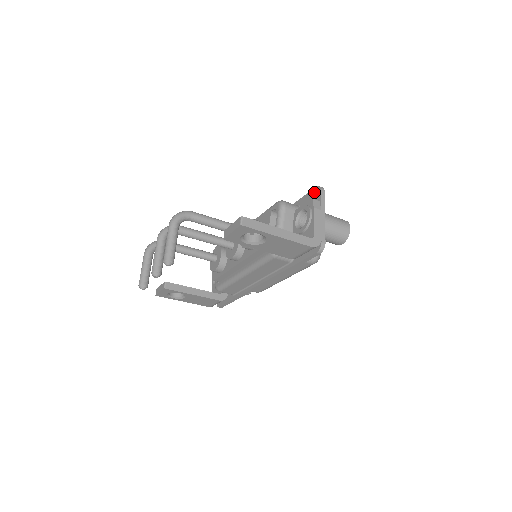
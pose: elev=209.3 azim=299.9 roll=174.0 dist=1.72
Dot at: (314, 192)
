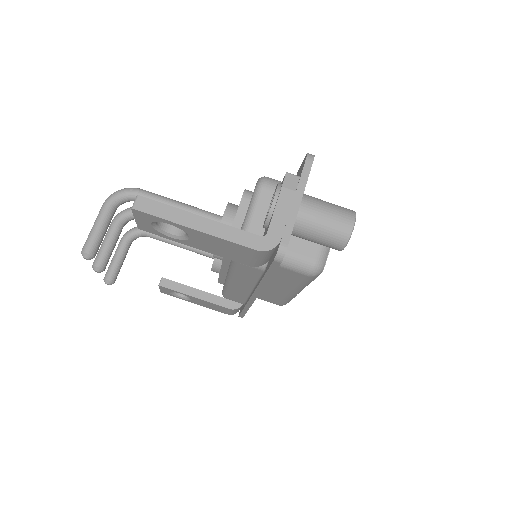
Dot at: (302, 163)
